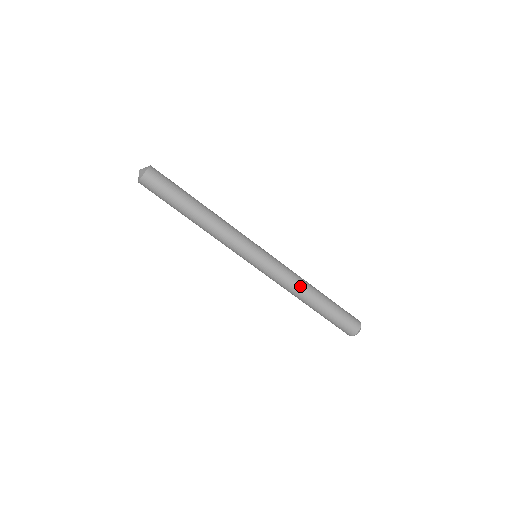
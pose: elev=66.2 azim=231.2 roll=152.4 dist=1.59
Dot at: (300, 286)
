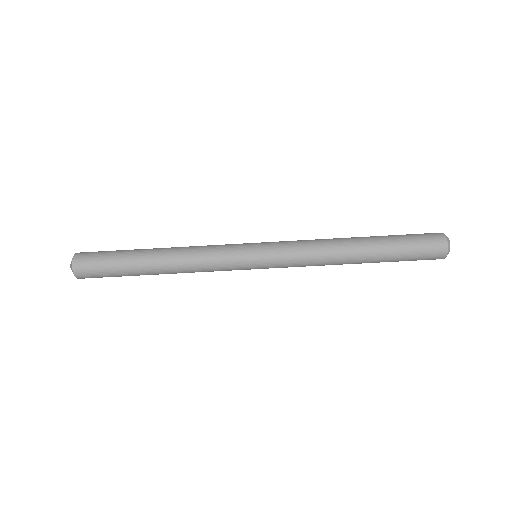
Dot at: (329, 240)
